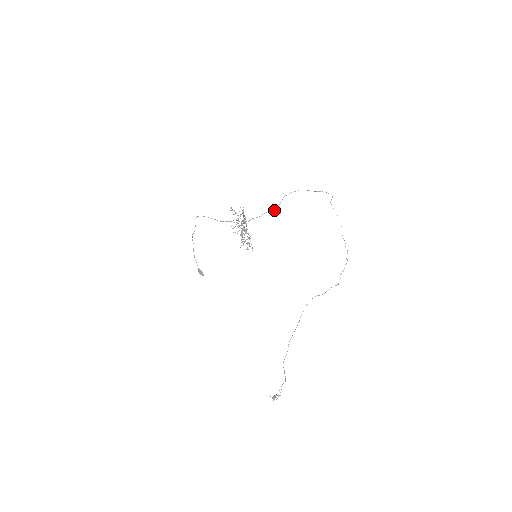
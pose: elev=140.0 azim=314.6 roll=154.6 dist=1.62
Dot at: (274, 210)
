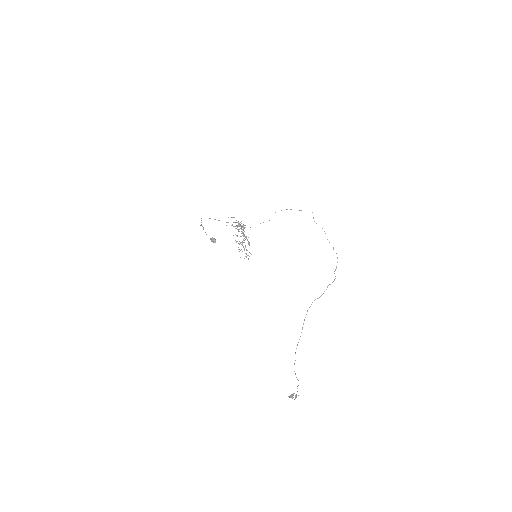
Dot at: occluded
